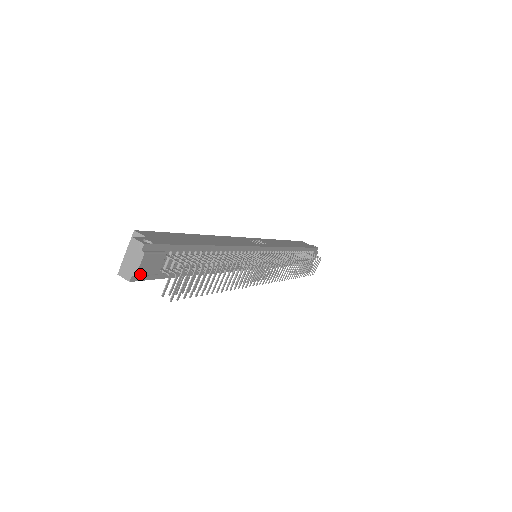
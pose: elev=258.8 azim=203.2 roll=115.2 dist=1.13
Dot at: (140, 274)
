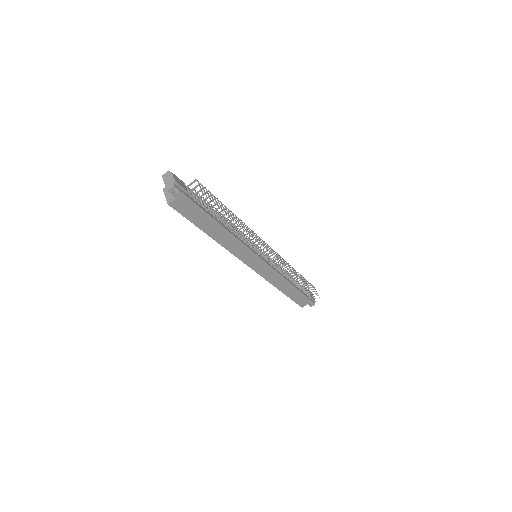
Dot at: (177, 182)
